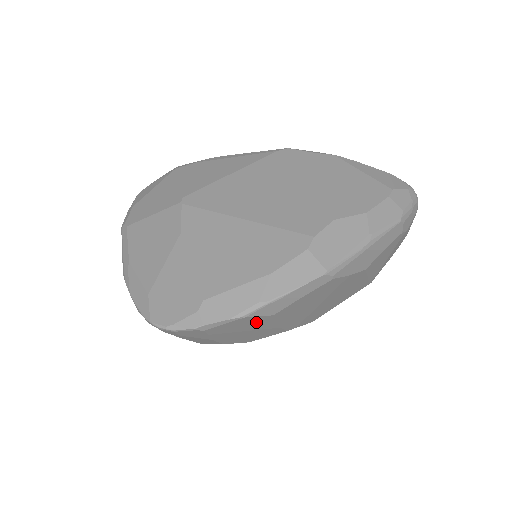
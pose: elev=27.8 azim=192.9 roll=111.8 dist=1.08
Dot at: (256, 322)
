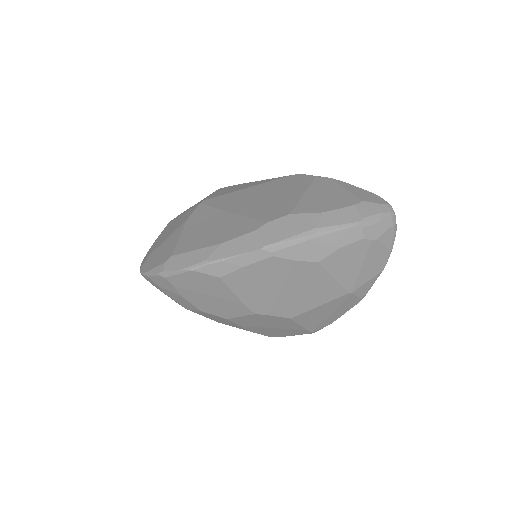
Dot at: (209, 283)
